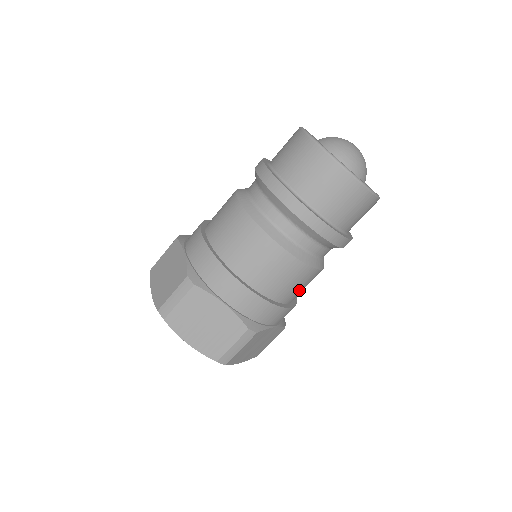
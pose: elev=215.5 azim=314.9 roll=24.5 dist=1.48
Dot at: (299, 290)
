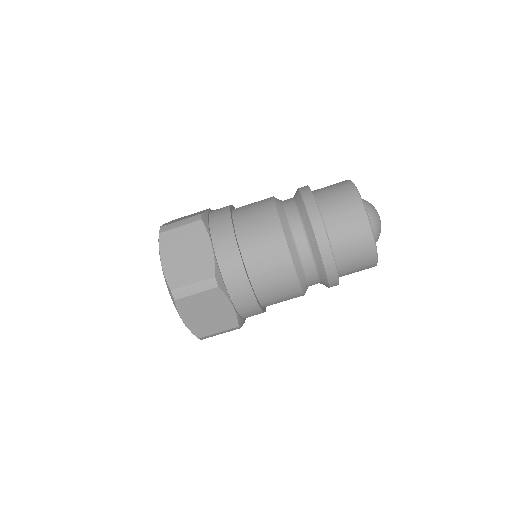
Dot at: (272, 288)
